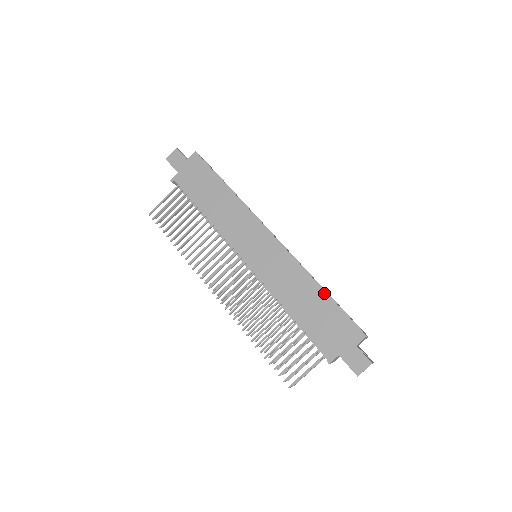
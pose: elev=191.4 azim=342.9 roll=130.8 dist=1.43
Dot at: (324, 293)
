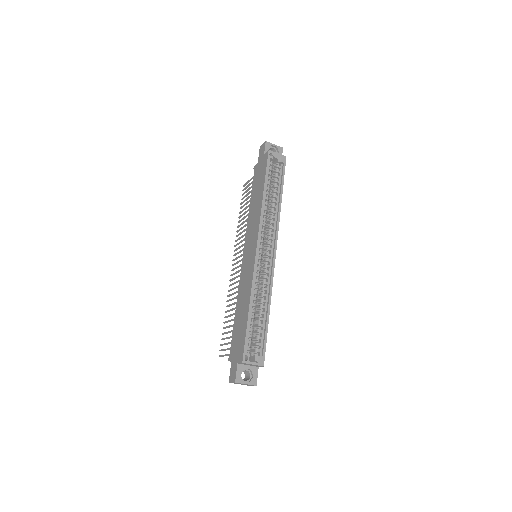
Dot at: (248, 313)
